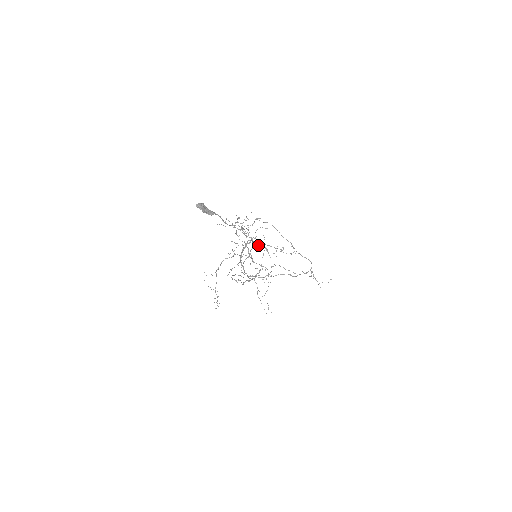
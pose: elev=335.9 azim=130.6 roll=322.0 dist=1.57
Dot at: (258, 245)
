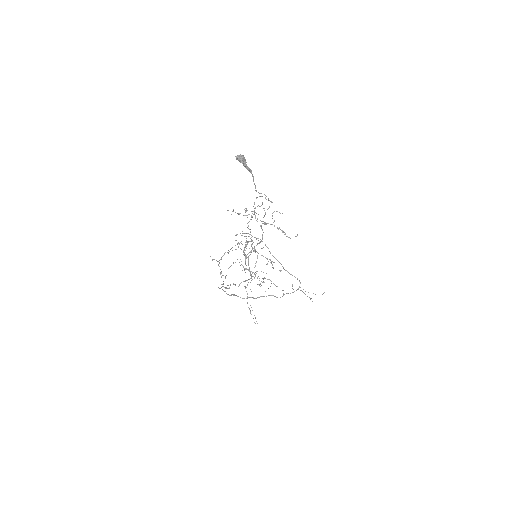
Dot at: (255, 250)
